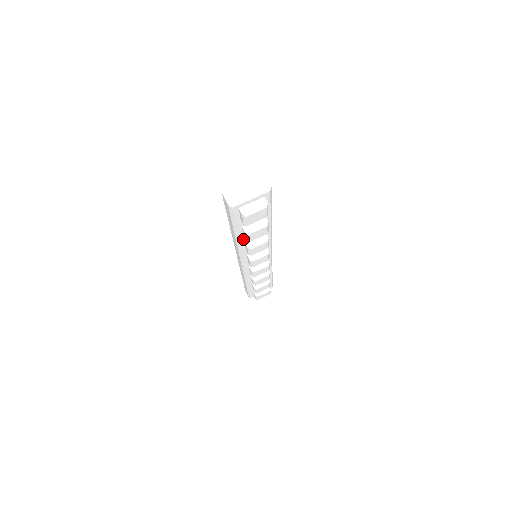
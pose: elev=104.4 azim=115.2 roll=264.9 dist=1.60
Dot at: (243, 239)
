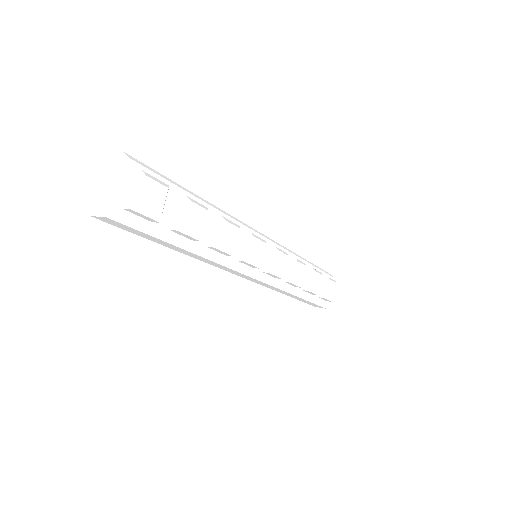
Dot at: (199, 245)
